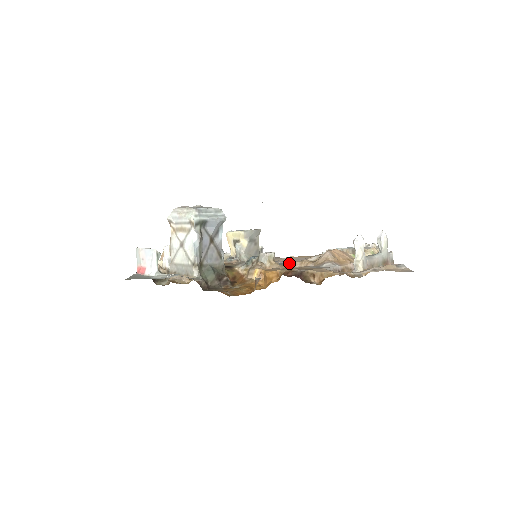
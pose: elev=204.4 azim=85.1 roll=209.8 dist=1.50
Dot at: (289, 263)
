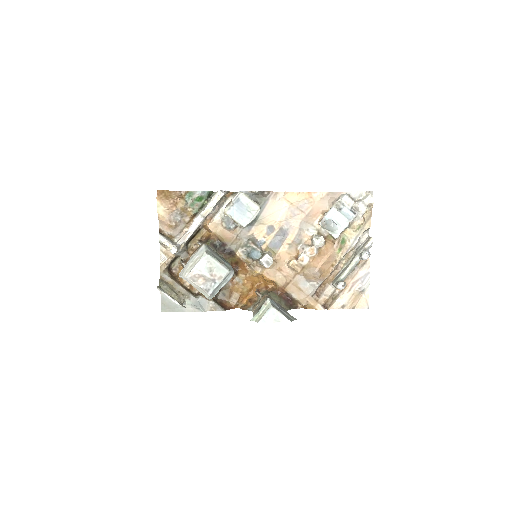
Dot at: (283, 245)
